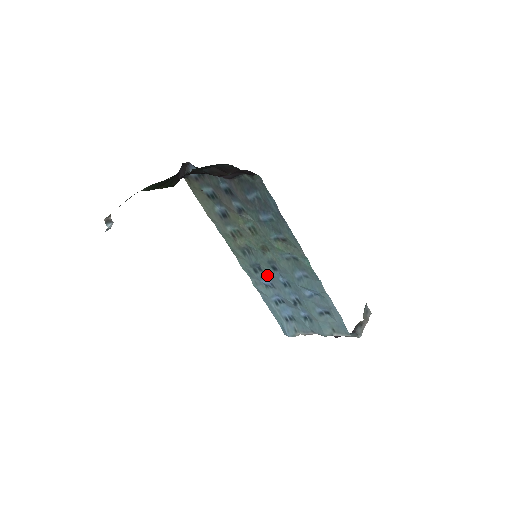
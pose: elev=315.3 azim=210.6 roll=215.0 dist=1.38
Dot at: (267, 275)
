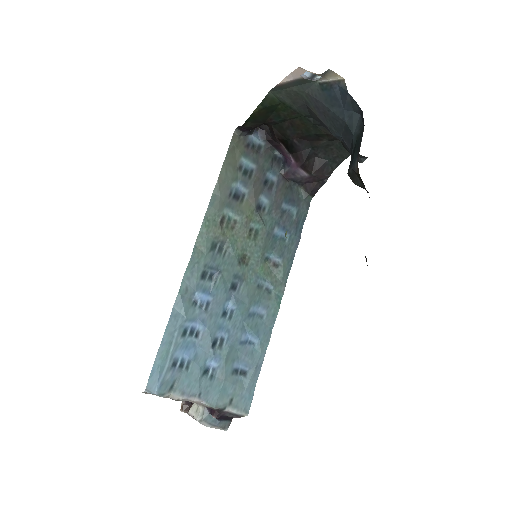
Dot at: (216, 289)
